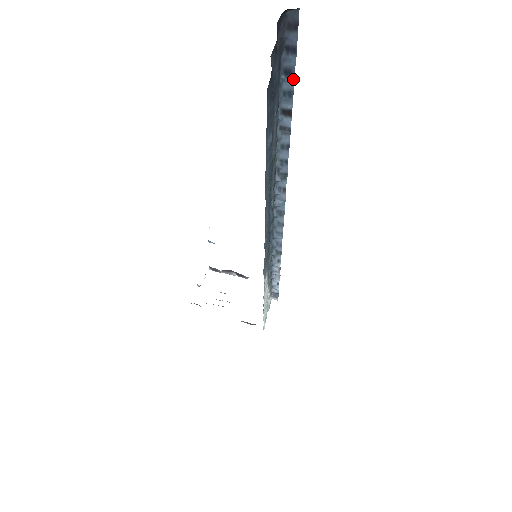
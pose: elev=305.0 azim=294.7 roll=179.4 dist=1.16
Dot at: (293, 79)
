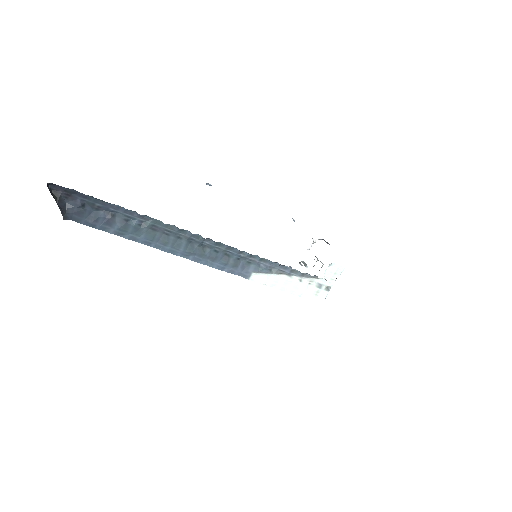
Dot at: occluded
